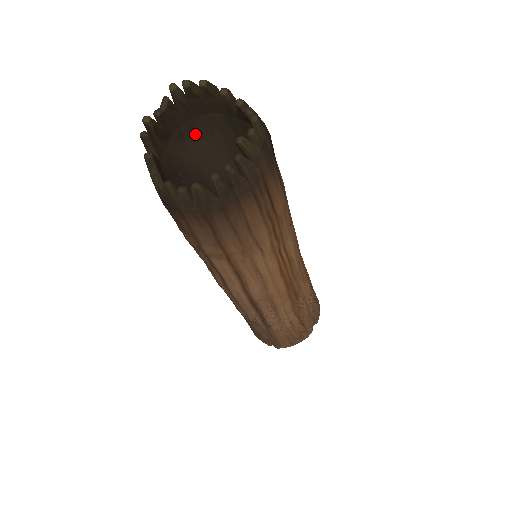
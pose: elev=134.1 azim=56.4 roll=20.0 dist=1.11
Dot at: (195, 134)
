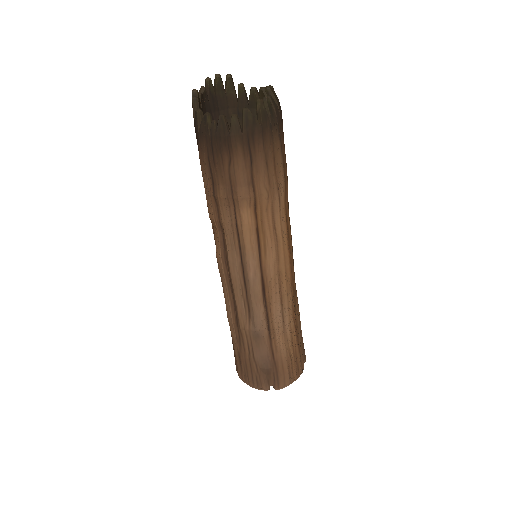
Dot at: occluded
